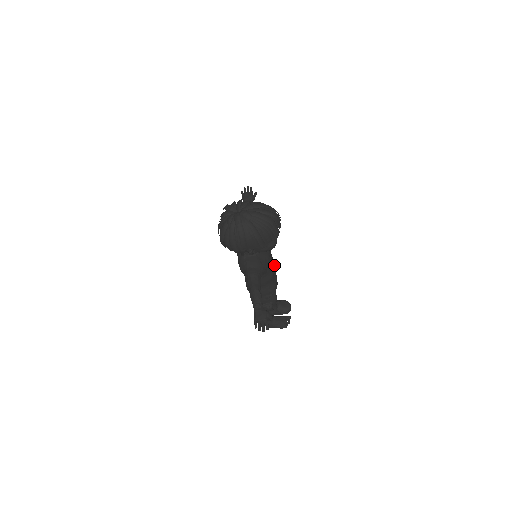
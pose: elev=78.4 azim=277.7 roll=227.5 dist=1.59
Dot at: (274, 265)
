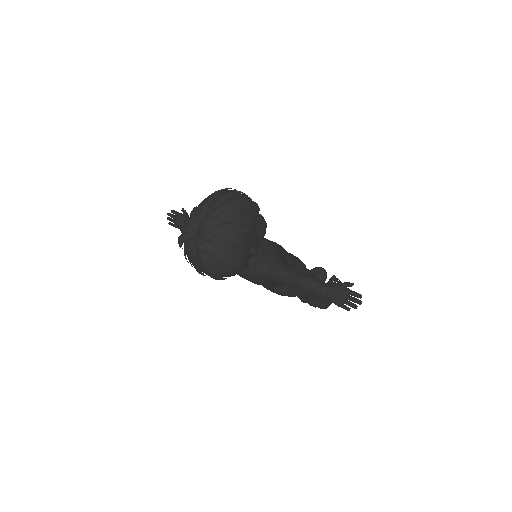
Dot at: (279, 245)
